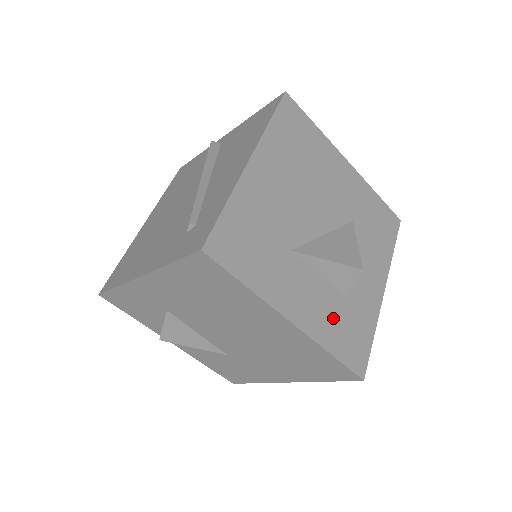
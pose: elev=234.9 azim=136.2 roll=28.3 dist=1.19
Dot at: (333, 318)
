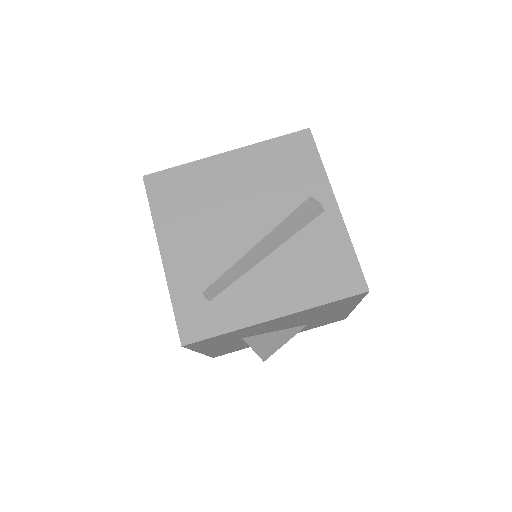
Dot at: occluded
